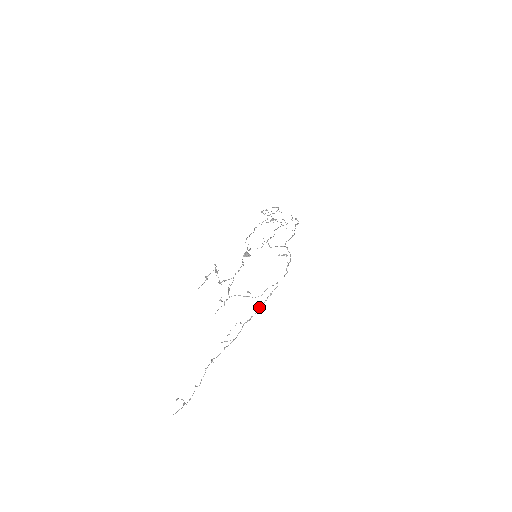
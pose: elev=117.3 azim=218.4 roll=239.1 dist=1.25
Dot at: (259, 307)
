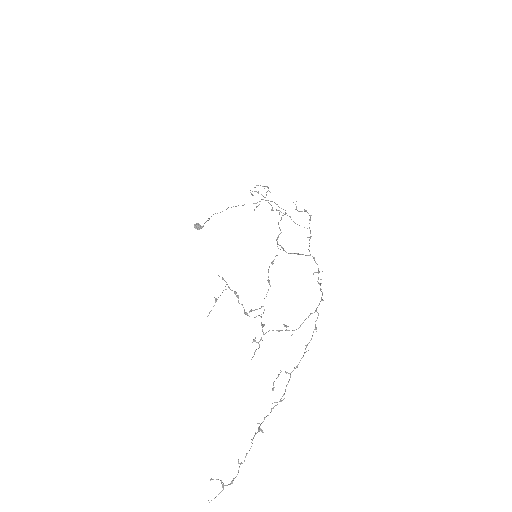
Dot at: (305, 348)
